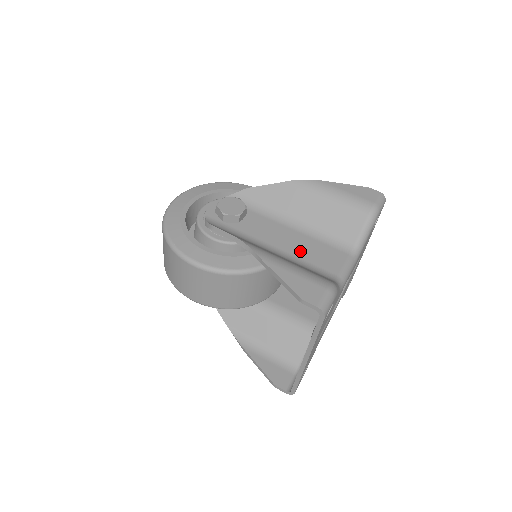
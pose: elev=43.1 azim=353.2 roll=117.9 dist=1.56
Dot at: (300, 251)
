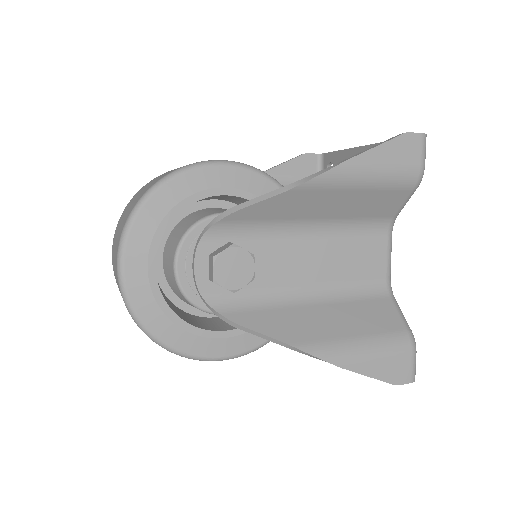
Dot at: (337, 270)
